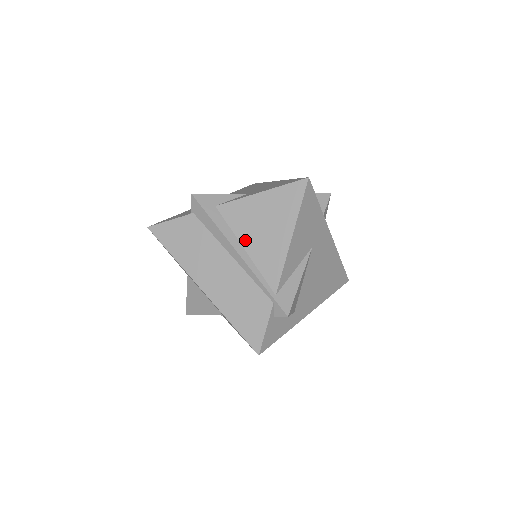
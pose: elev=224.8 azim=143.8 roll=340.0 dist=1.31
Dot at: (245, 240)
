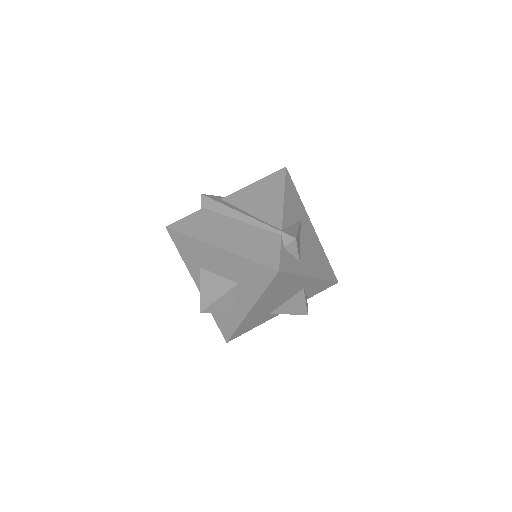
Dot at: (248, 209)
